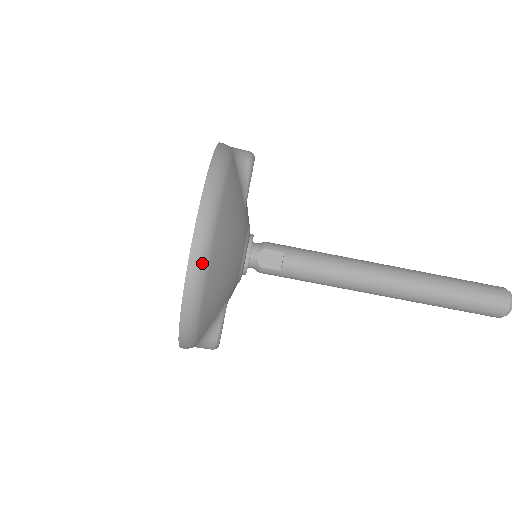
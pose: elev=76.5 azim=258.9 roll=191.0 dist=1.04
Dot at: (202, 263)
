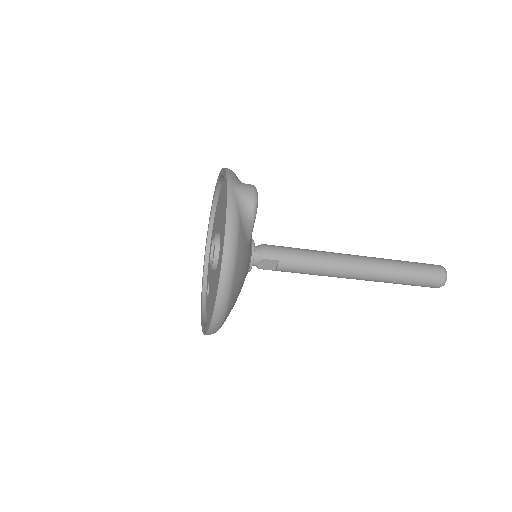
Dot at: (220, 322)
